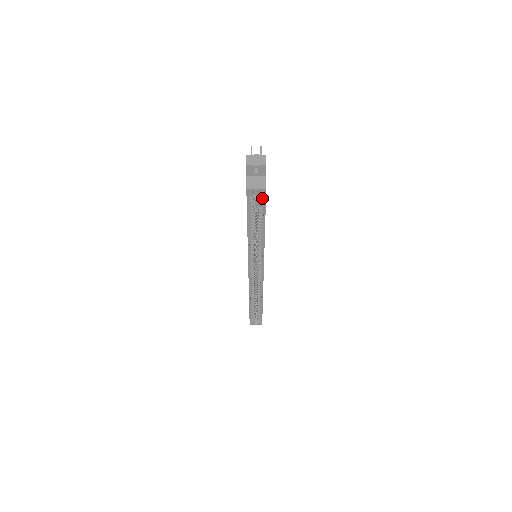
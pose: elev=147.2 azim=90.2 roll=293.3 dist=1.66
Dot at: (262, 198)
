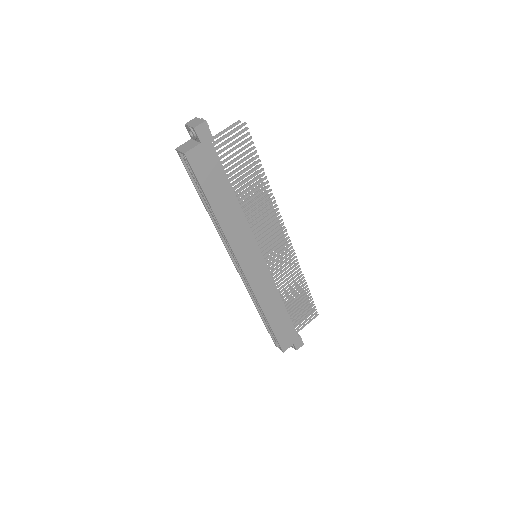
Dot at: (192, 166)
